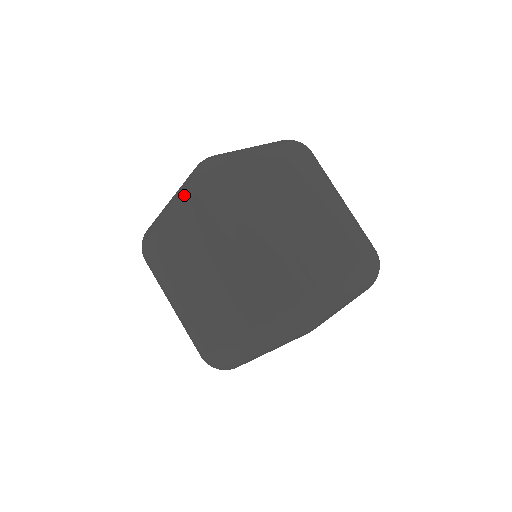
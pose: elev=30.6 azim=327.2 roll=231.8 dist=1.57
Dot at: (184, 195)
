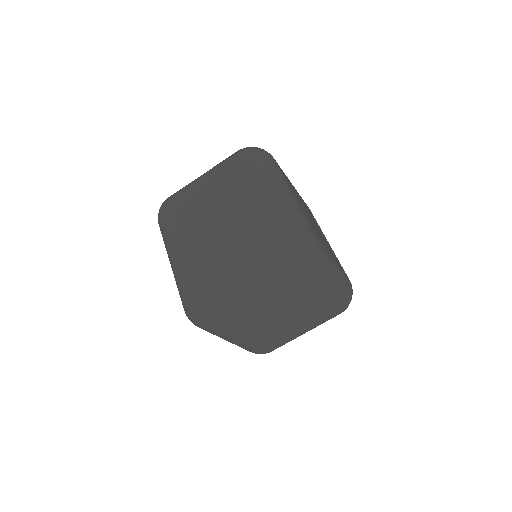
Dot at: occluded
